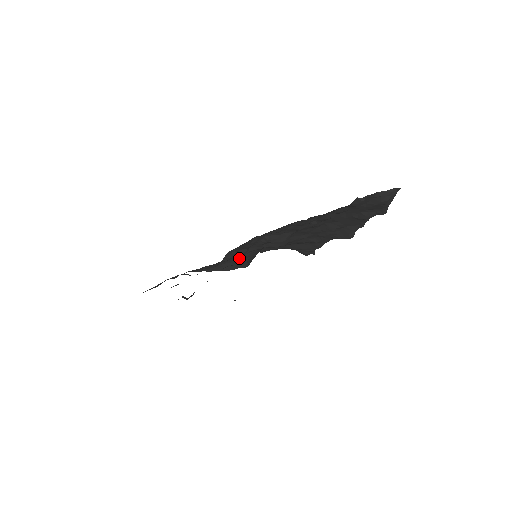
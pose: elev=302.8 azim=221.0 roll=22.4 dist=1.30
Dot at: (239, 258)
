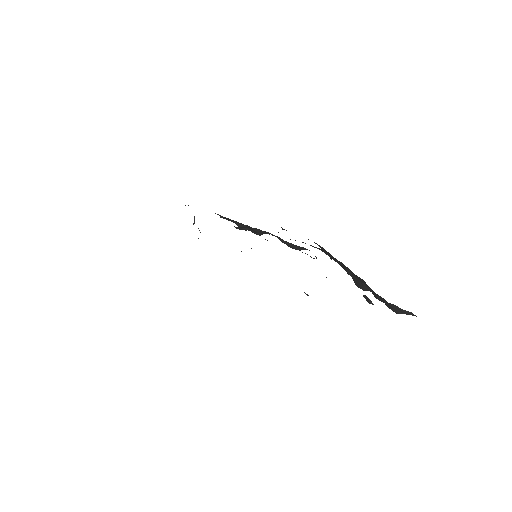
Dot at: occluded
